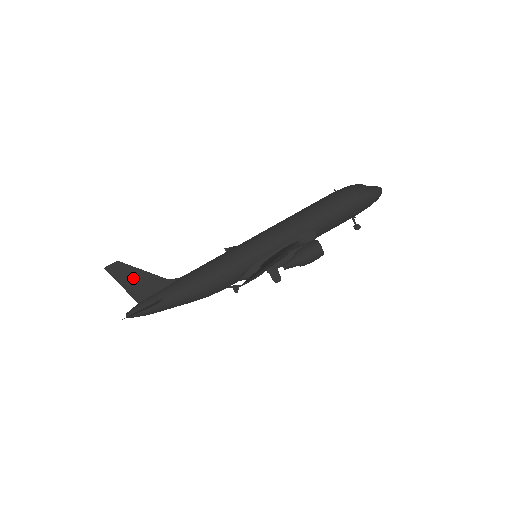
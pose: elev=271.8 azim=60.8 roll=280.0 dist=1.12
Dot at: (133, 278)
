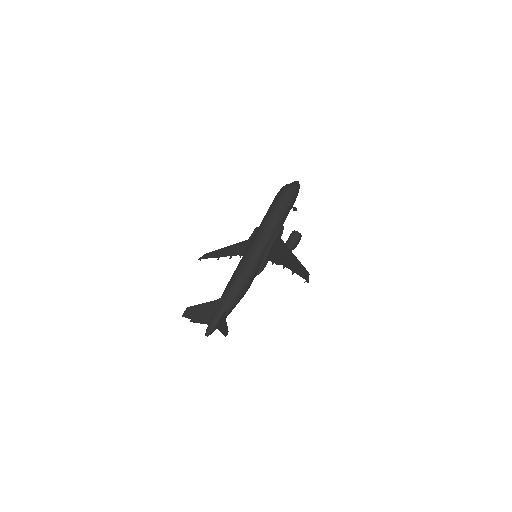
Dot at: (201, 312)
